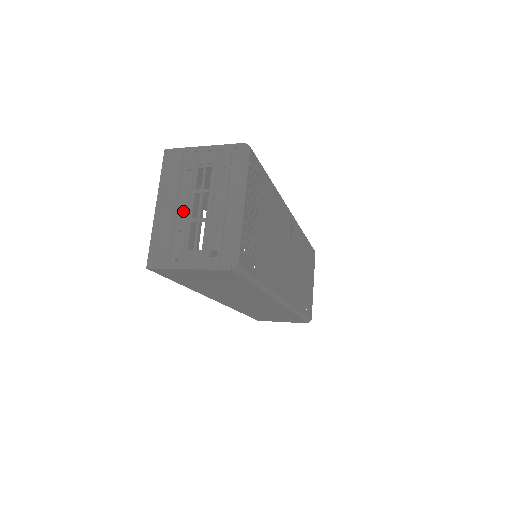
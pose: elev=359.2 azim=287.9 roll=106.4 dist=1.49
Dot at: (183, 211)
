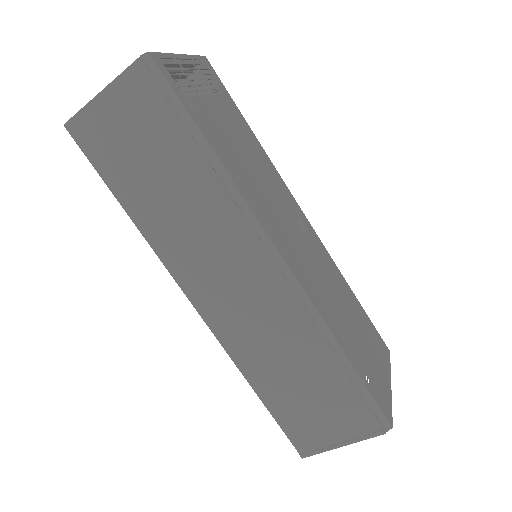
Dot at: occluded
